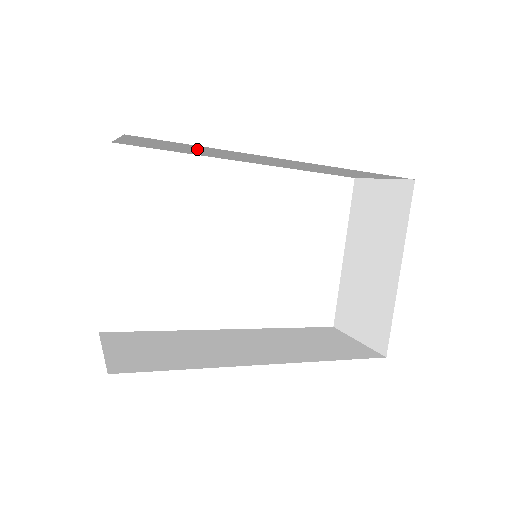
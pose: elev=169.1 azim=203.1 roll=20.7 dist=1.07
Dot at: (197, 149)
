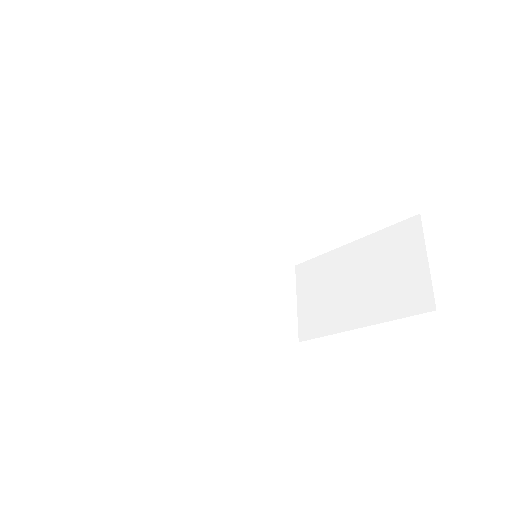
Dot at: occluded
